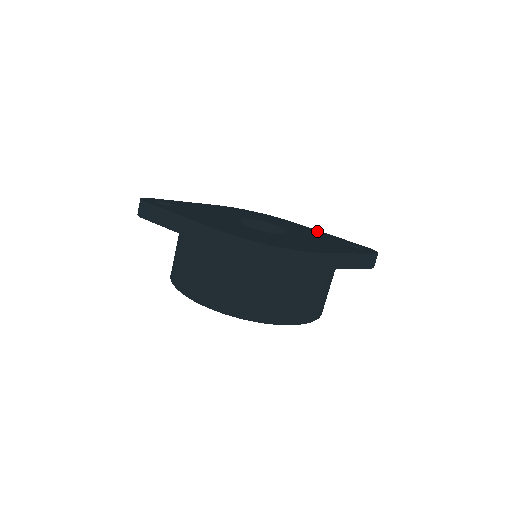
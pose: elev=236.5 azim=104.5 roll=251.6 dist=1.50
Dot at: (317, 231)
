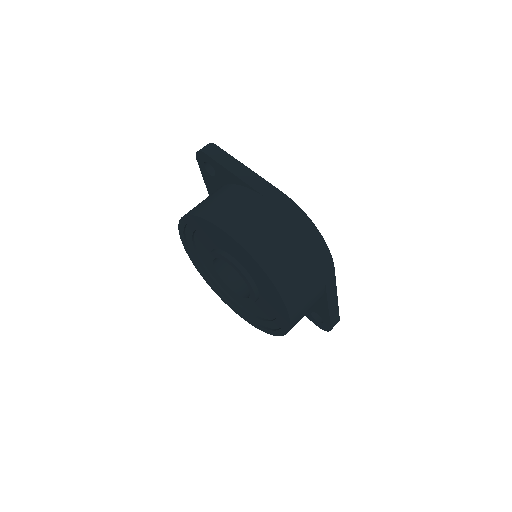
Dot at: occluded
